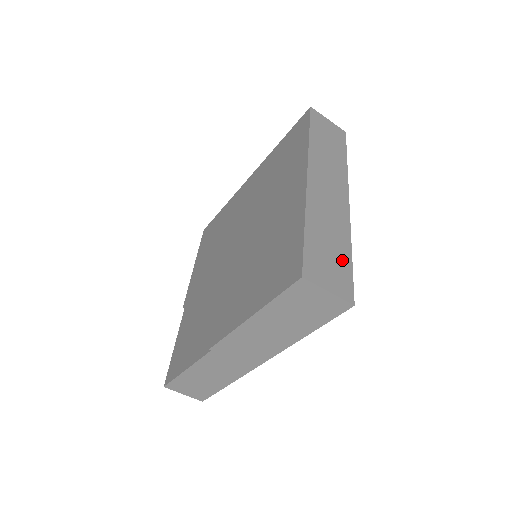
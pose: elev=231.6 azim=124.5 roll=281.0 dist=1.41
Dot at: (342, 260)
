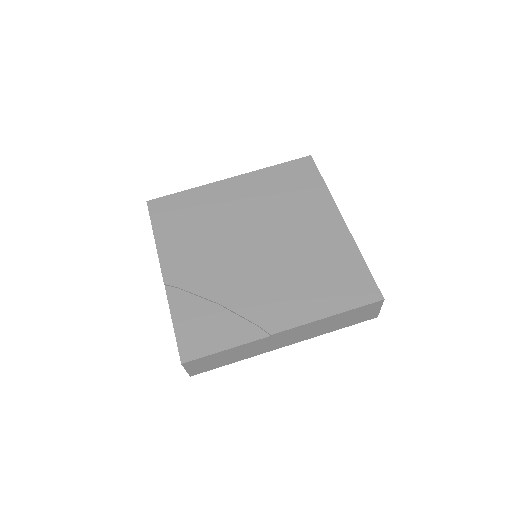
Dot at: occluded
